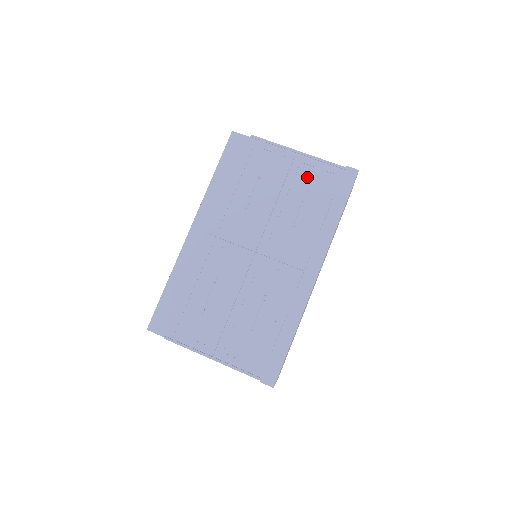
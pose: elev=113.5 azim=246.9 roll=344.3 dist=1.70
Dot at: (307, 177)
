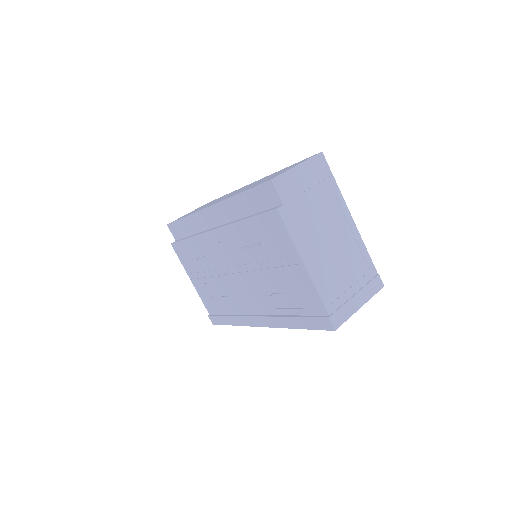
Dot at: (297, 285)
